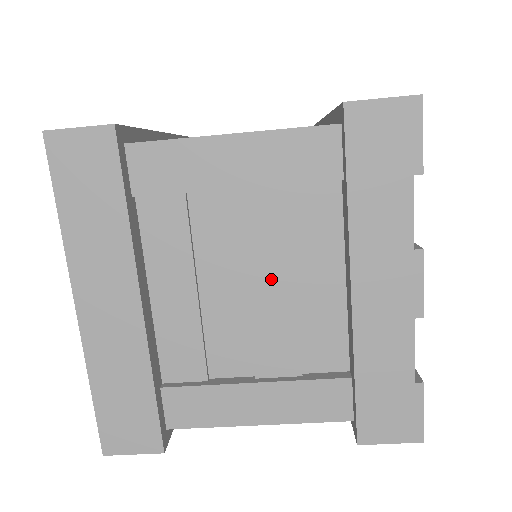
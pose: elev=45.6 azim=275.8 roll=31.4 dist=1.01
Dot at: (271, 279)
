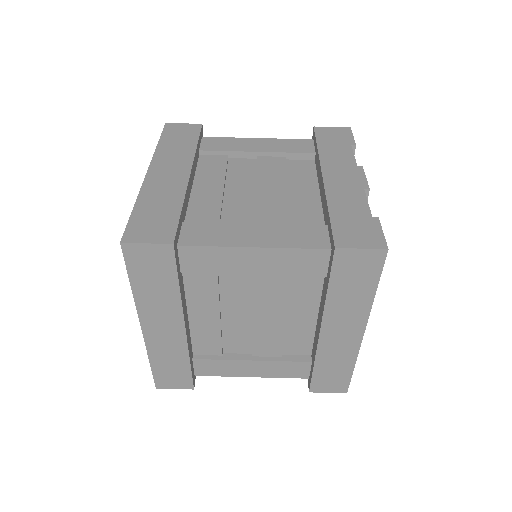
Dot at: (272, 186)
